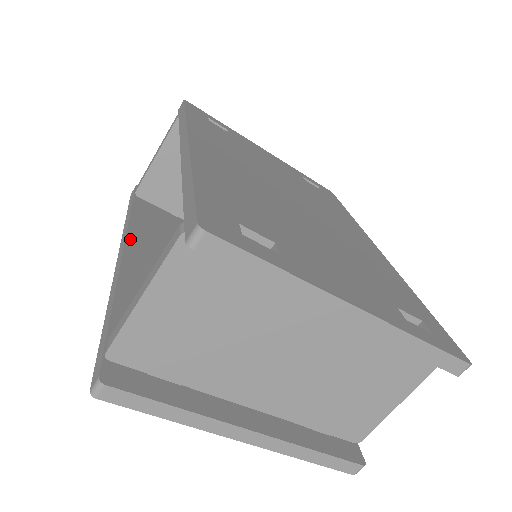
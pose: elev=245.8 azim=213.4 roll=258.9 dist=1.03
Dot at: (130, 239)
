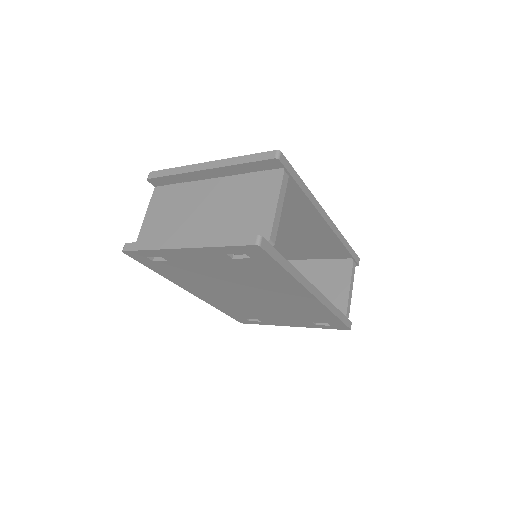
Dot at: occluded
